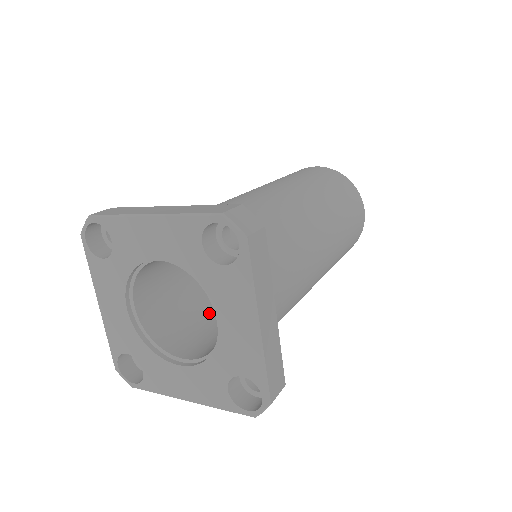
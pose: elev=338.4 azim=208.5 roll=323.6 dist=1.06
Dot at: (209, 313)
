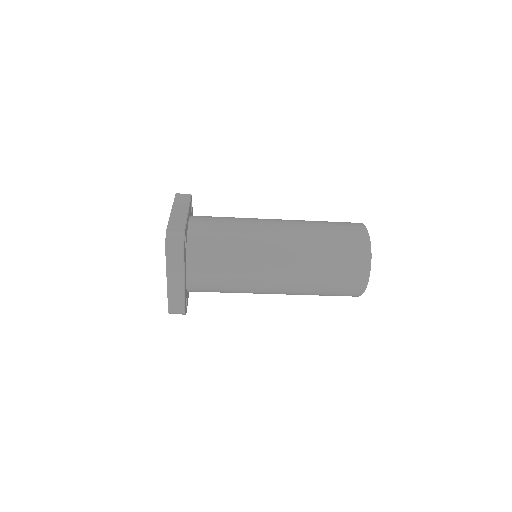
Dot at: occluded
